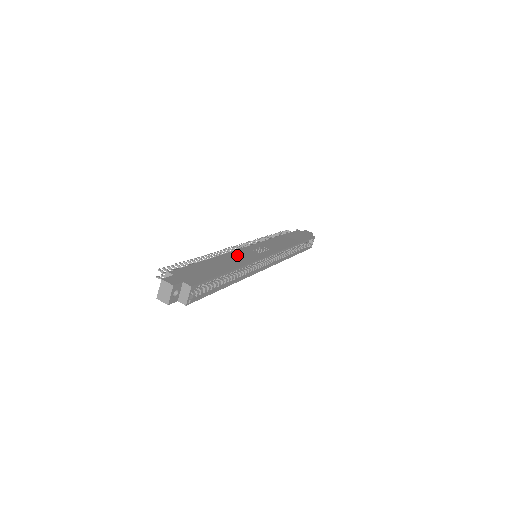
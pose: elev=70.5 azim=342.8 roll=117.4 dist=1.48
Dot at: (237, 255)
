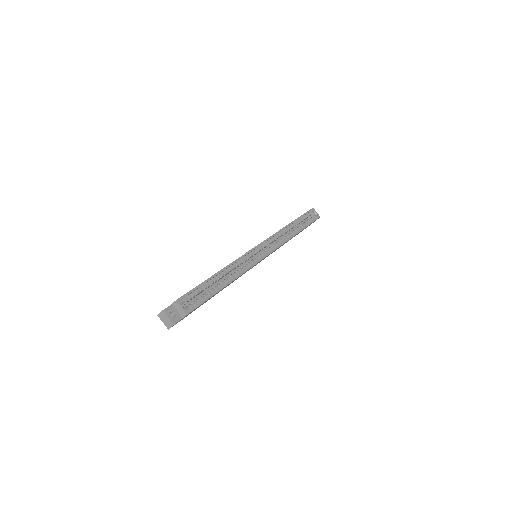
Dot at: occluded
